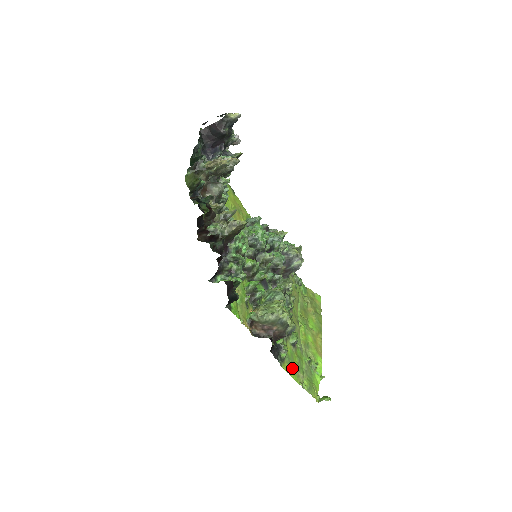
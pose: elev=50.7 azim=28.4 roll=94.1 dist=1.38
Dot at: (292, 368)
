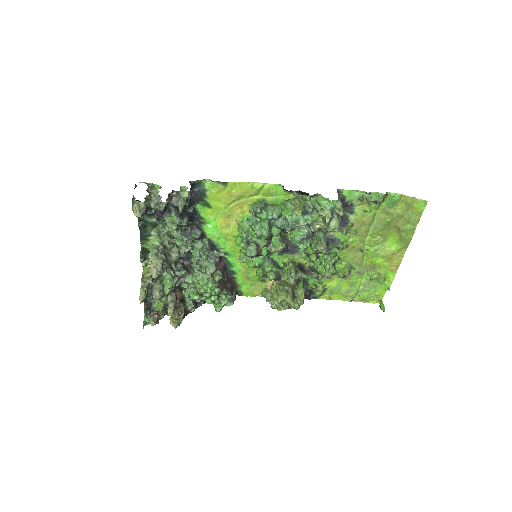
Dot at: (338, 293)
